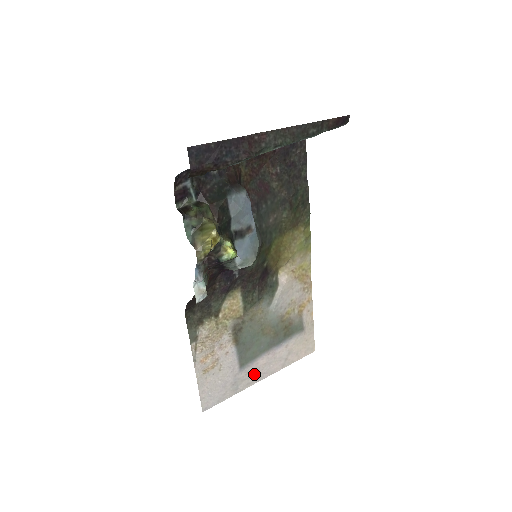
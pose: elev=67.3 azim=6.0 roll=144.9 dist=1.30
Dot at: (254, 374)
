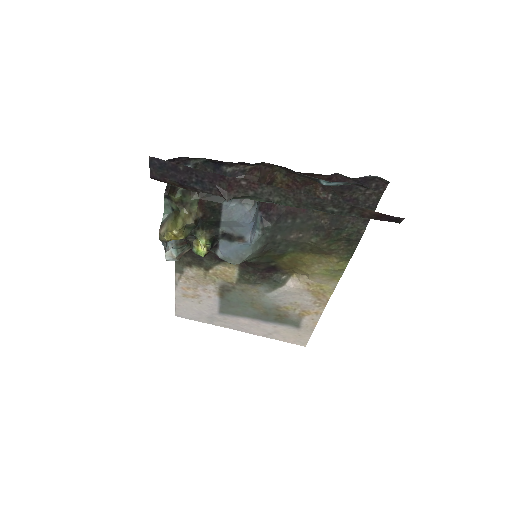
Dot at: (233, 323)
